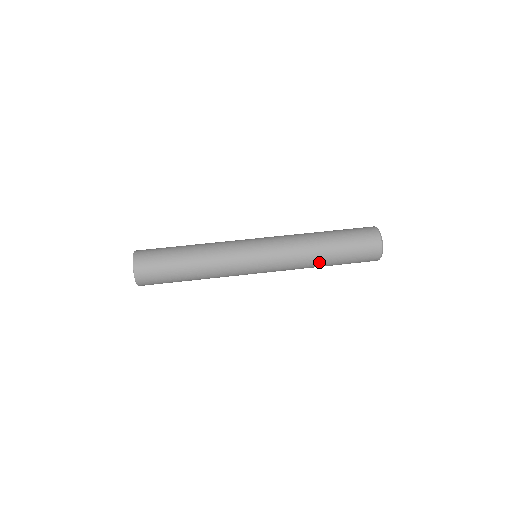
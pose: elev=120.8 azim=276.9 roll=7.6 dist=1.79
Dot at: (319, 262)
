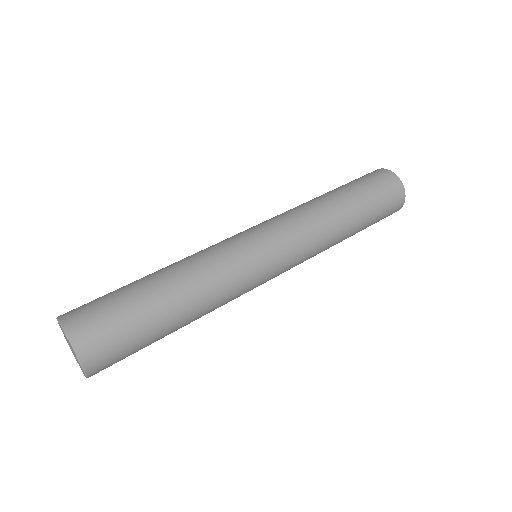
Dot at: (344, 230)
